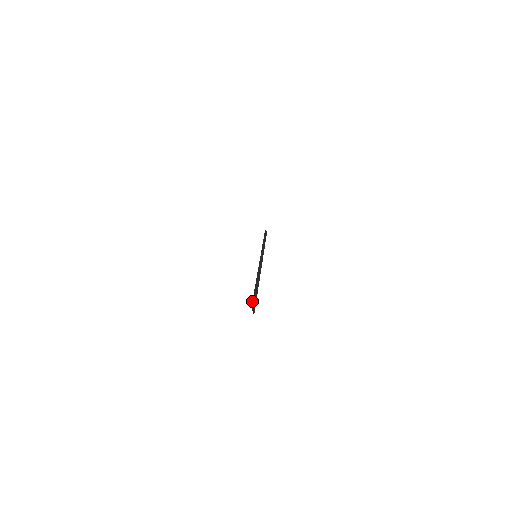
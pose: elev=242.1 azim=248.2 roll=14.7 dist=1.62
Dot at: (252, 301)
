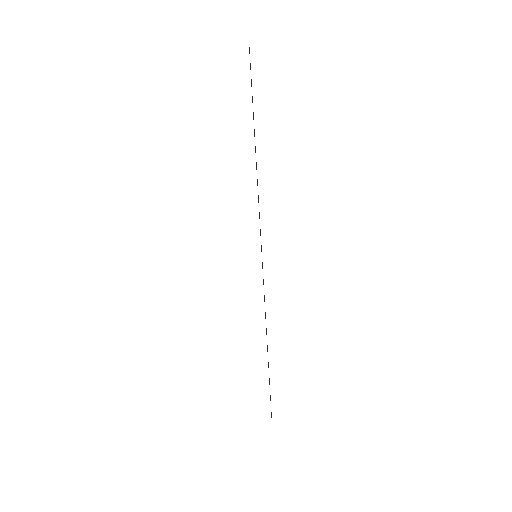
Dot at: occluded
